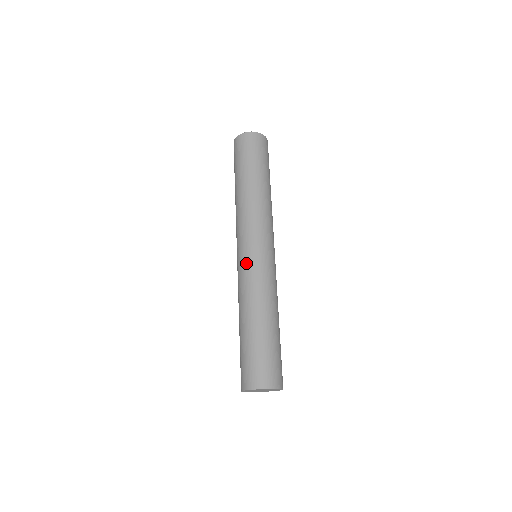
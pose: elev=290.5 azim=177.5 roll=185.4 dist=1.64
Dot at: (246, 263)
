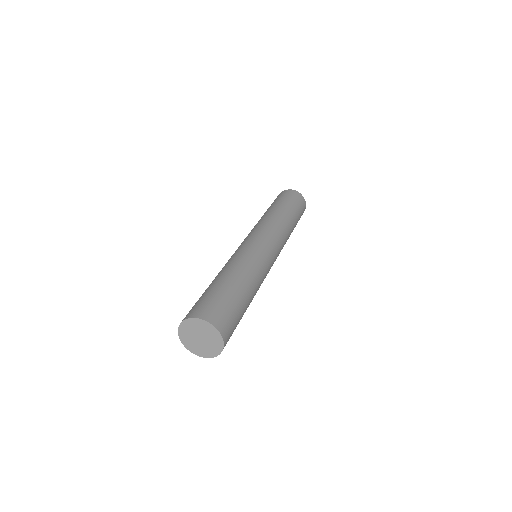
Dot at: (259, 248)
